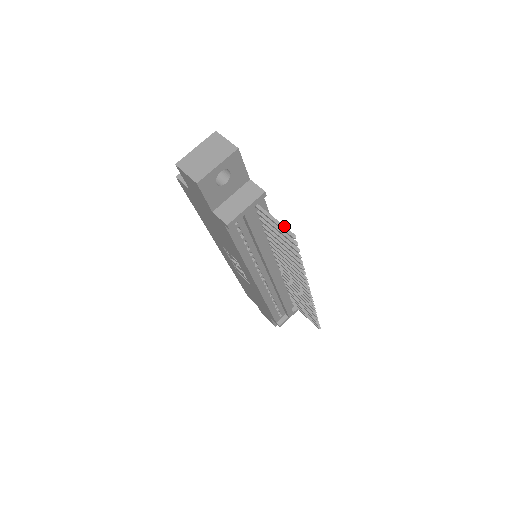
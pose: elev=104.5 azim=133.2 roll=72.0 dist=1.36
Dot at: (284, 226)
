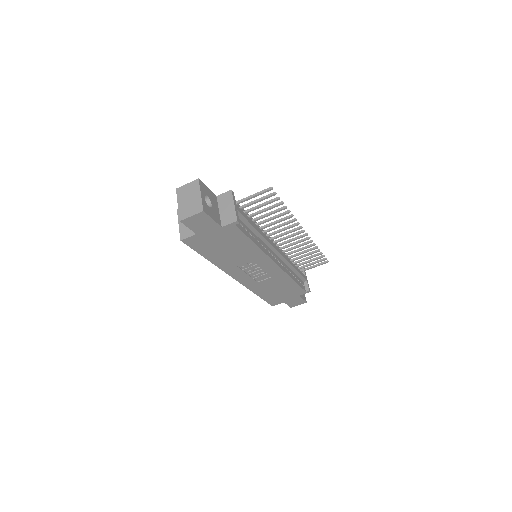
Dot at: (260, 191)
